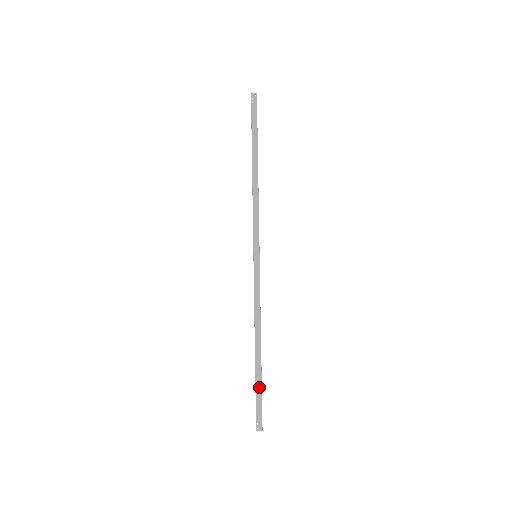
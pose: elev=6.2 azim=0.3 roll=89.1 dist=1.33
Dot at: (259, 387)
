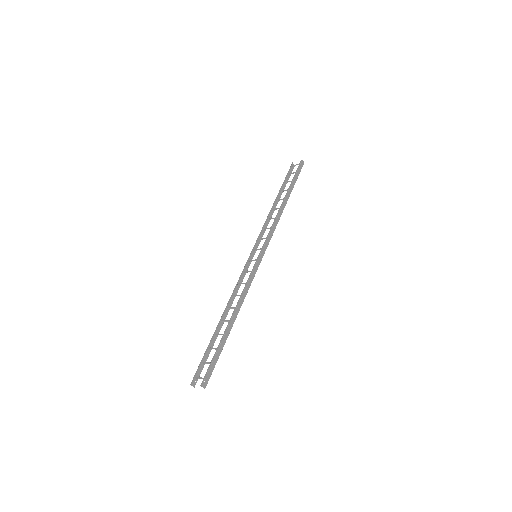
Dot at: (220, 351)
